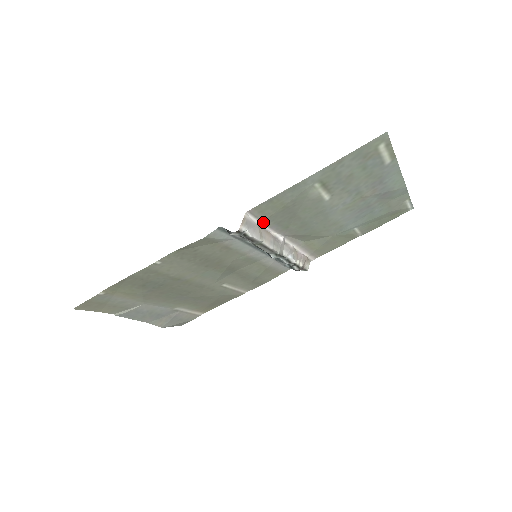
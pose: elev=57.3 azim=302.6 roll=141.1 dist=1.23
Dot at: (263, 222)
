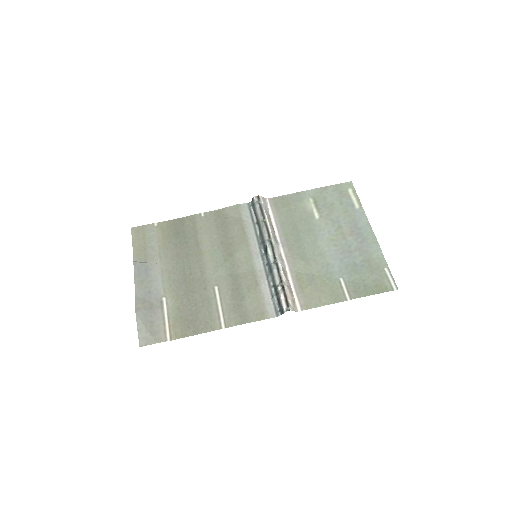
Dot at: (273, 214)
